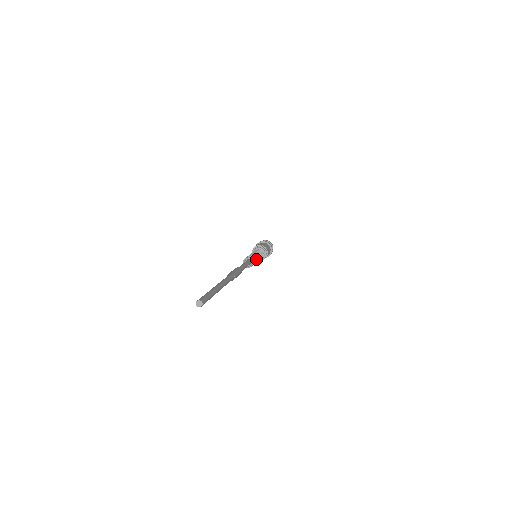
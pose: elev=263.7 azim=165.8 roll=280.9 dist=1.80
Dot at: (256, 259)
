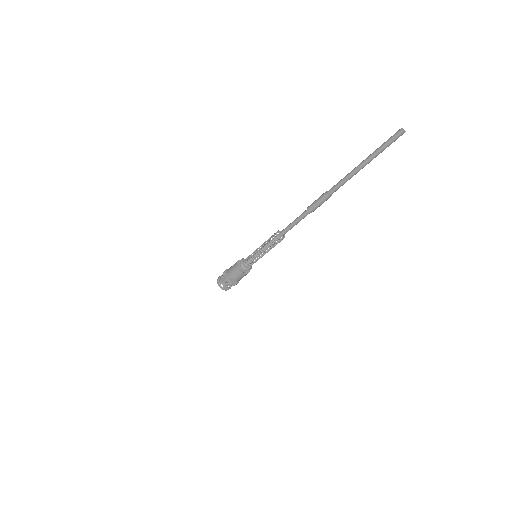
Dot at: occluded
